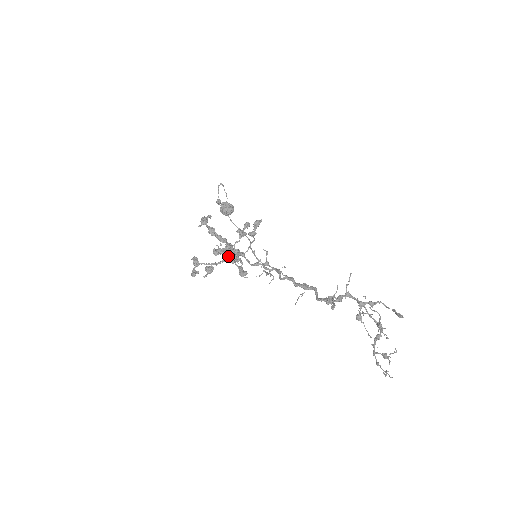
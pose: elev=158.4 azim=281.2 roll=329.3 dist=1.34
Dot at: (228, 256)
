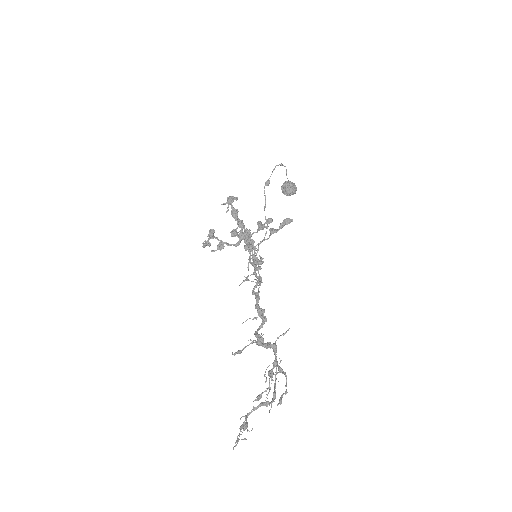
Dot at: (239, 242)
